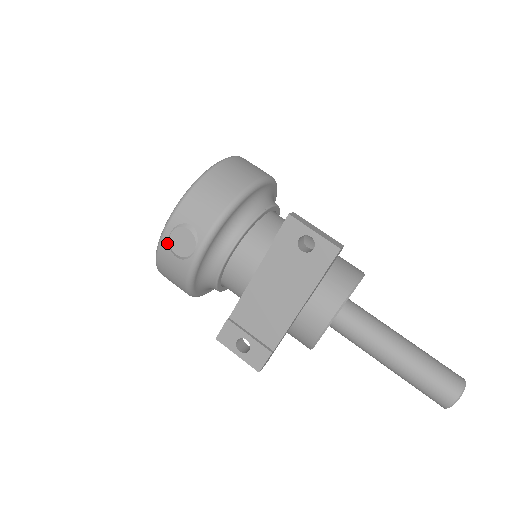
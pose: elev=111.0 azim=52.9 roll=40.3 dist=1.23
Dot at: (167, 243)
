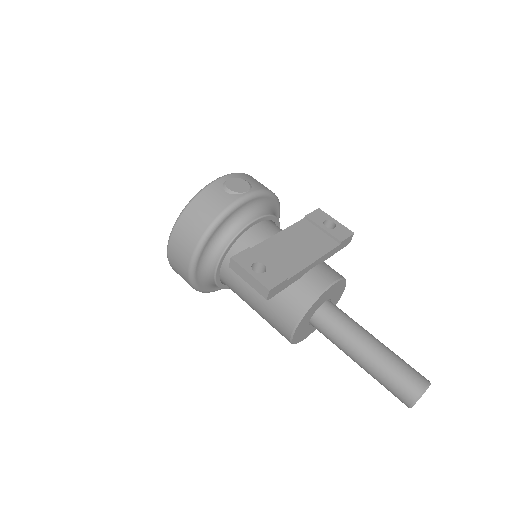
Dot at: (222, 182)
